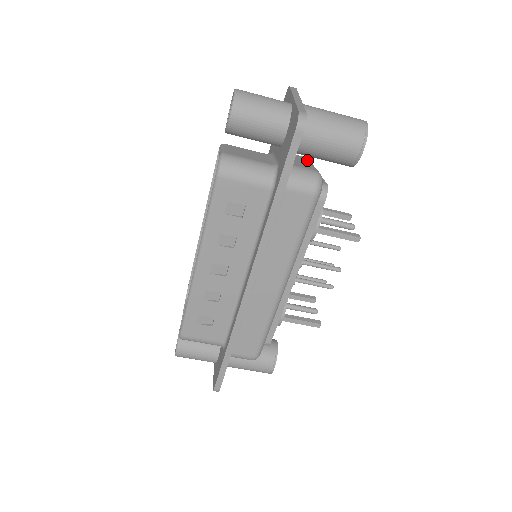
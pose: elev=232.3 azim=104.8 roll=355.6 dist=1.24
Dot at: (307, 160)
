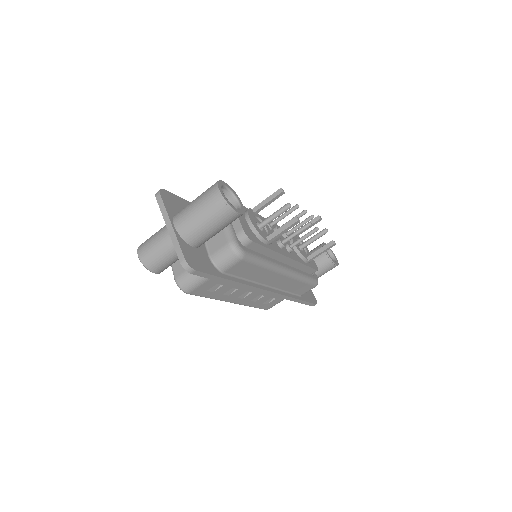
Dot at: occluded
